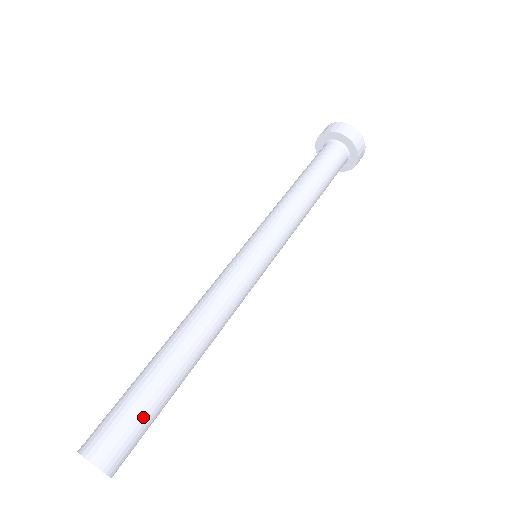
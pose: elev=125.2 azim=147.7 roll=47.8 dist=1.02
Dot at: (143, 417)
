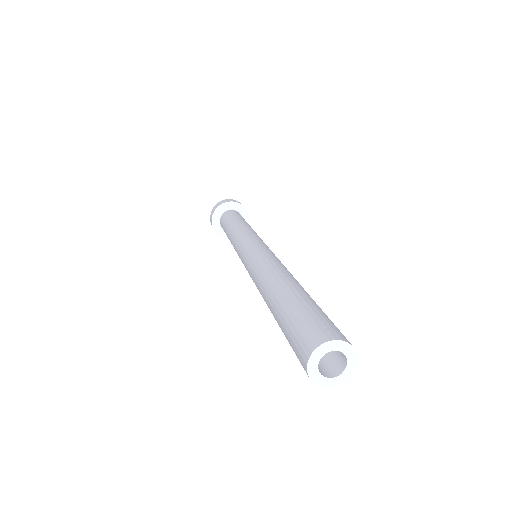
Dot at: (317, 310)
